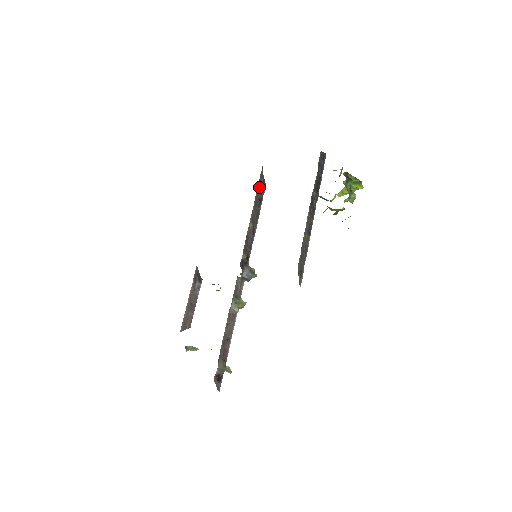
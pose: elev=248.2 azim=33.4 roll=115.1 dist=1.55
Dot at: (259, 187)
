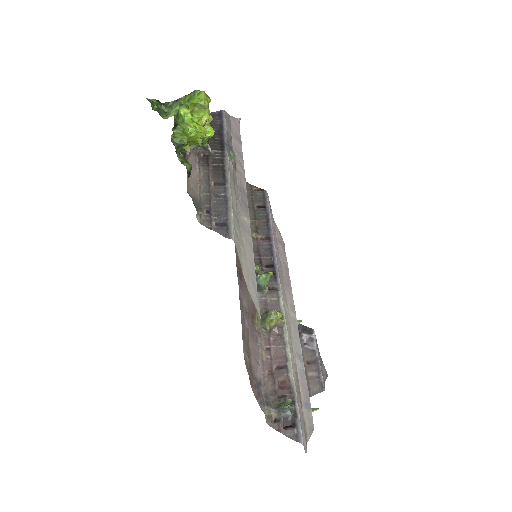
Dot at: (251, 198)
